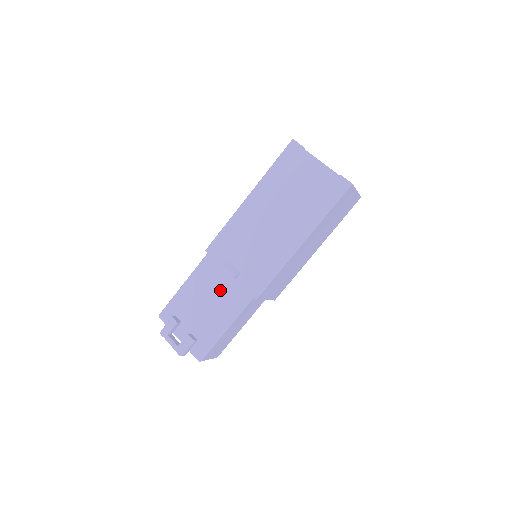
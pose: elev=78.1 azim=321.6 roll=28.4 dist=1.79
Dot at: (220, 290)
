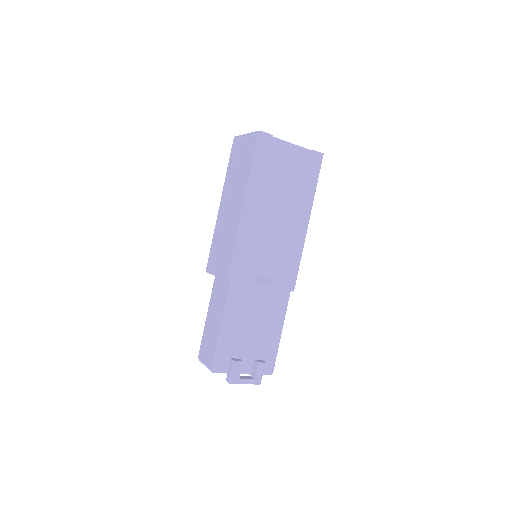
Dot at: (261, 306)
